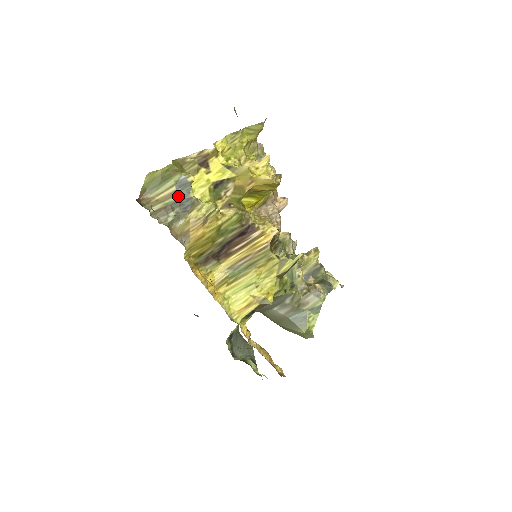
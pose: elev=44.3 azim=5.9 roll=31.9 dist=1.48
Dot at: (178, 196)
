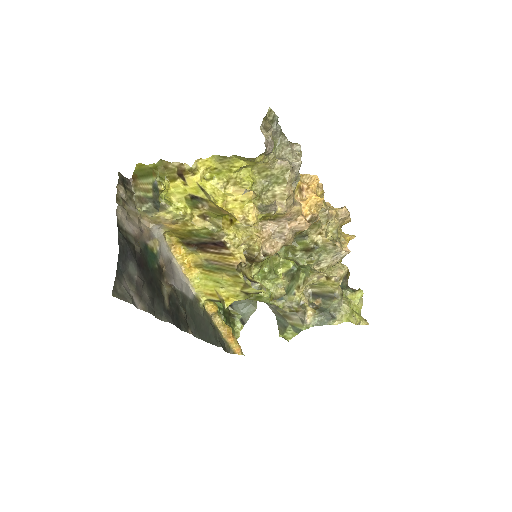
Dot at: (153, 194)
